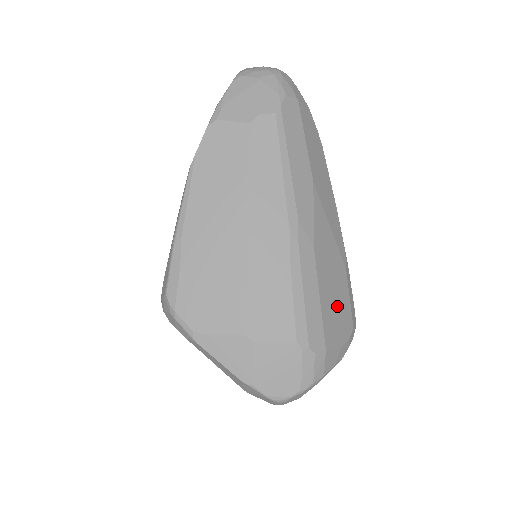
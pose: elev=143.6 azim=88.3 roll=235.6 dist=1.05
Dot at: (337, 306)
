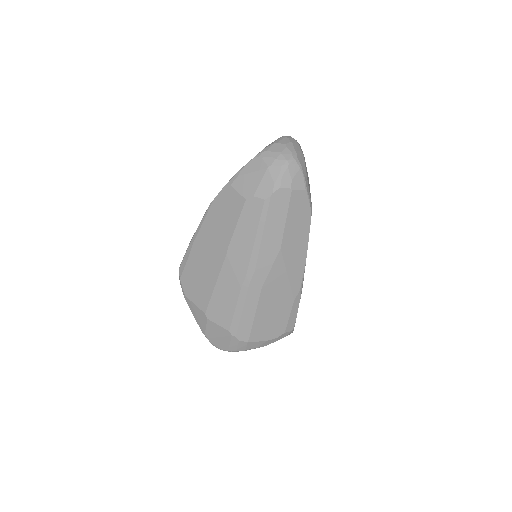
Dot at: (272, 320)
